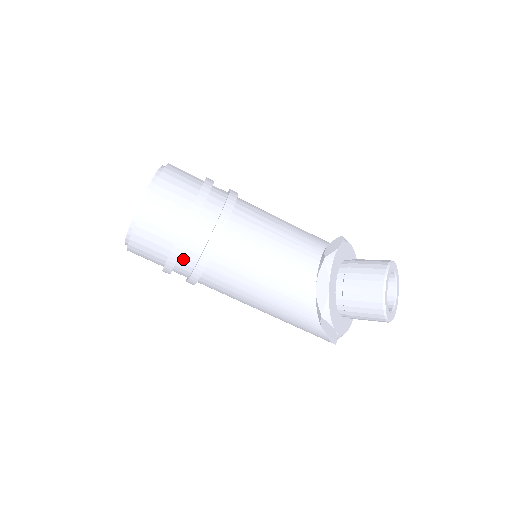
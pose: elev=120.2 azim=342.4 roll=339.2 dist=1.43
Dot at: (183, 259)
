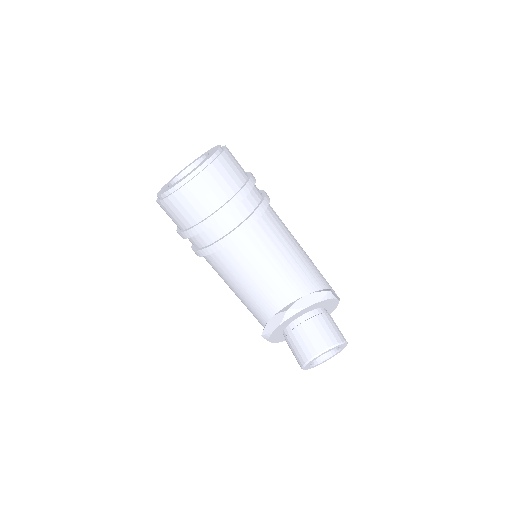
Dot at: (188, 238)
